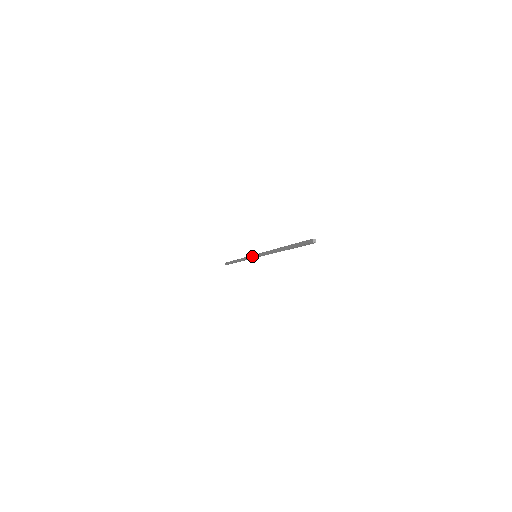
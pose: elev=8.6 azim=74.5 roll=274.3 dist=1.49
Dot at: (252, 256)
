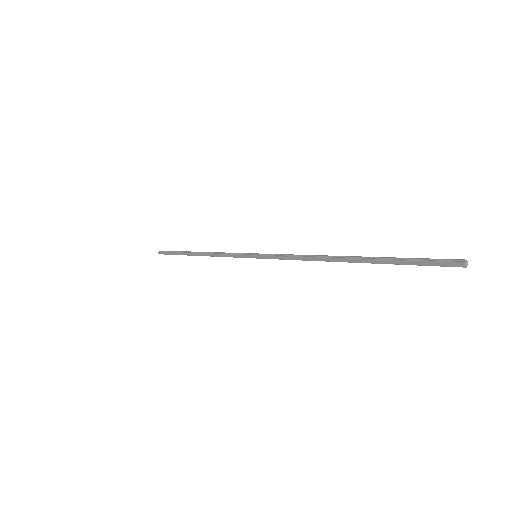
Dot at: (246, 256)
